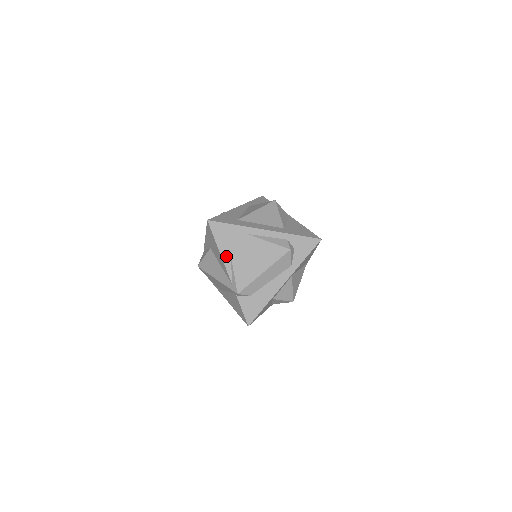
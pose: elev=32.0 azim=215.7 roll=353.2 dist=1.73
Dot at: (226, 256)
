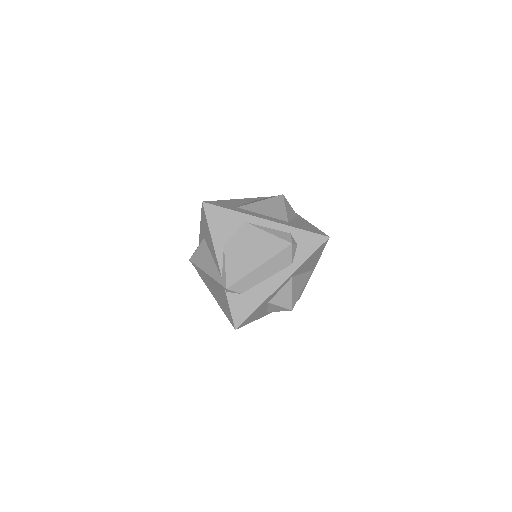
Dot at: (218, 244)
